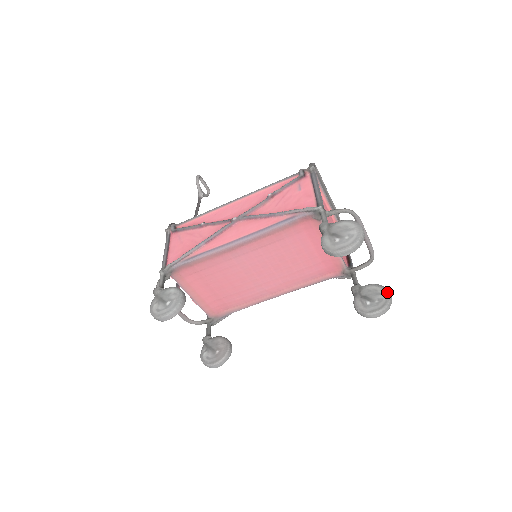
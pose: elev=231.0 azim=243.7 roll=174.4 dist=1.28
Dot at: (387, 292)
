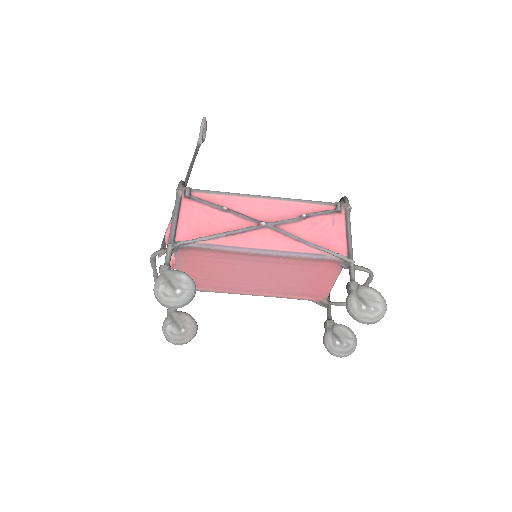
Dot at: (355, 339)
